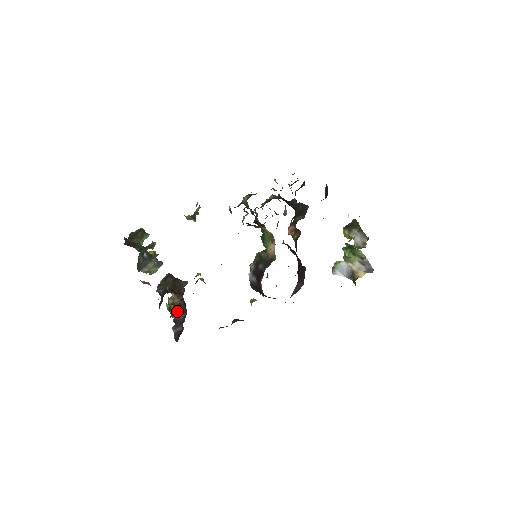
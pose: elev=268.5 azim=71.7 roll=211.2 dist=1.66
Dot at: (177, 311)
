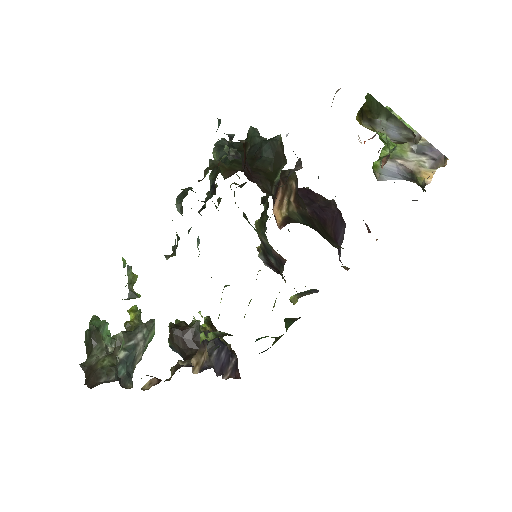
Dot at: (213, 363)
